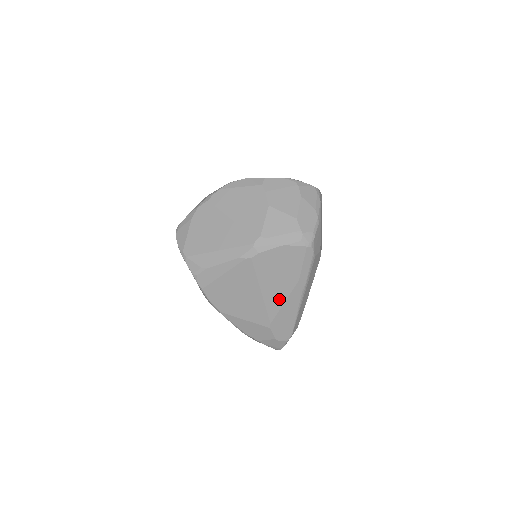
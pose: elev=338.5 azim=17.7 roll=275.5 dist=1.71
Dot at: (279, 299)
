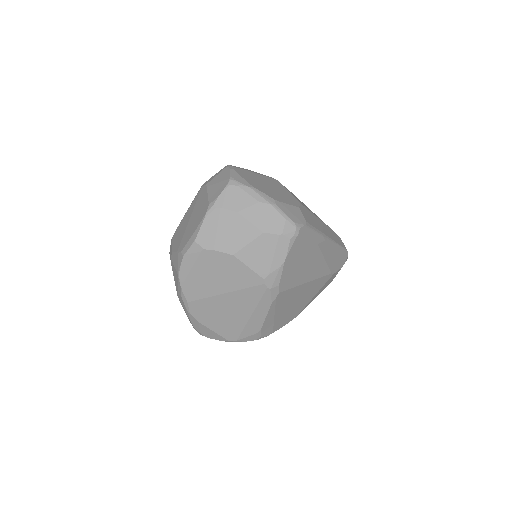
Dot at: (320, 265)
